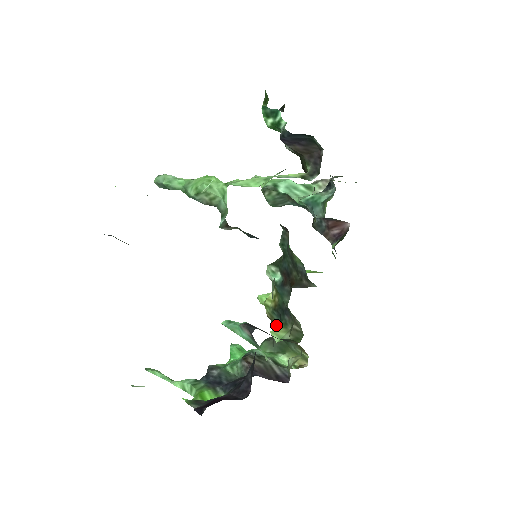
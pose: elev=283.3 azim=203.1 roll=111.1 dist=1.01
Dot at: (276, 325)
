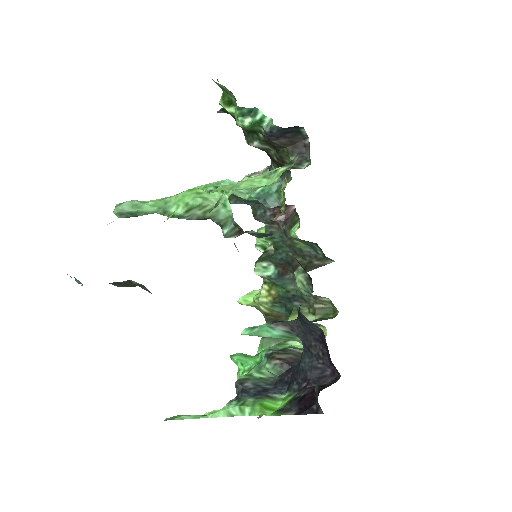
Dot at: (274, 318)
